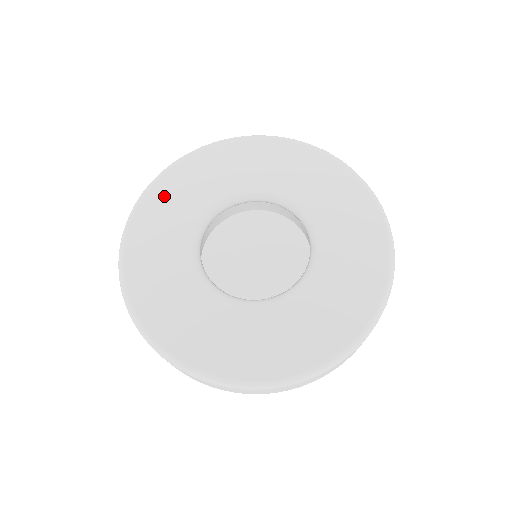
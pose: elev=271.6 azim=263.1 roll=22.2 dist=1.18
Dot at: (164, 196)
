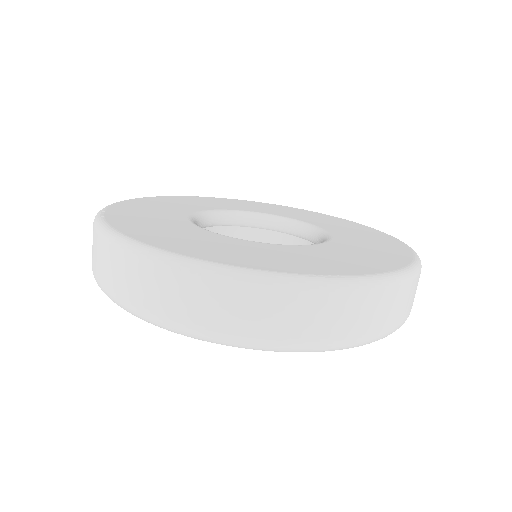
Dot at: (176, 200)
